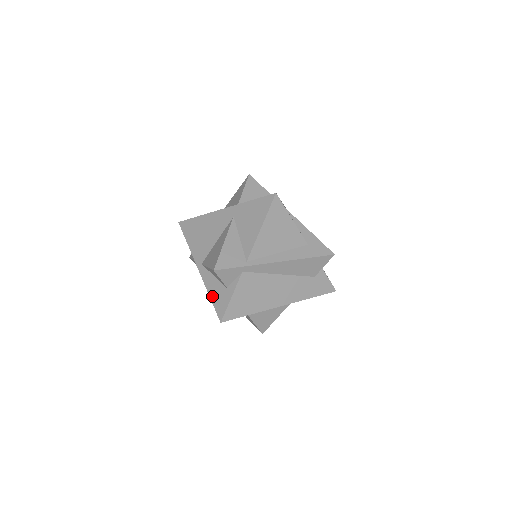
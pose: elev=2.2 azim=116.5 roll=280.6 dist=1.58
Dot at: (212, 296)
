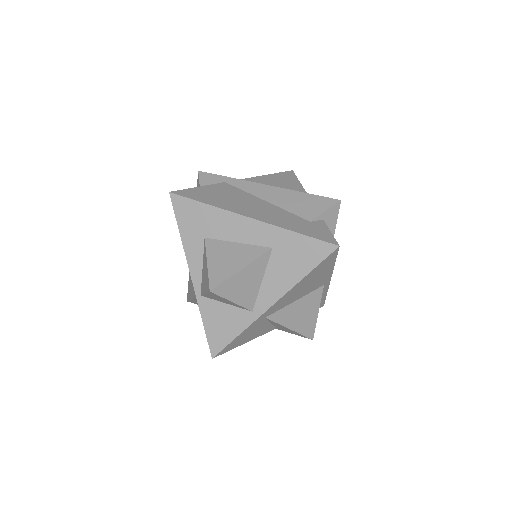
Dot at: occluded
